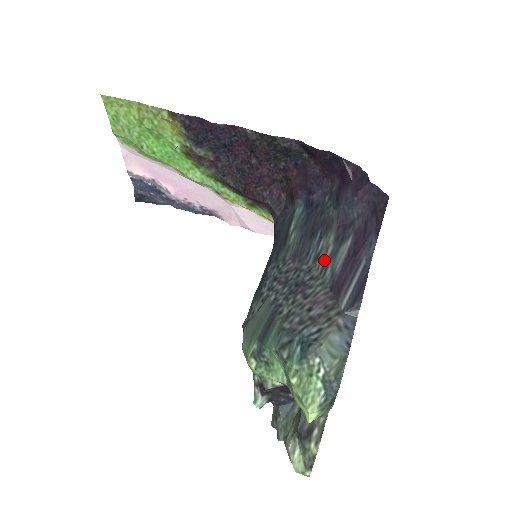
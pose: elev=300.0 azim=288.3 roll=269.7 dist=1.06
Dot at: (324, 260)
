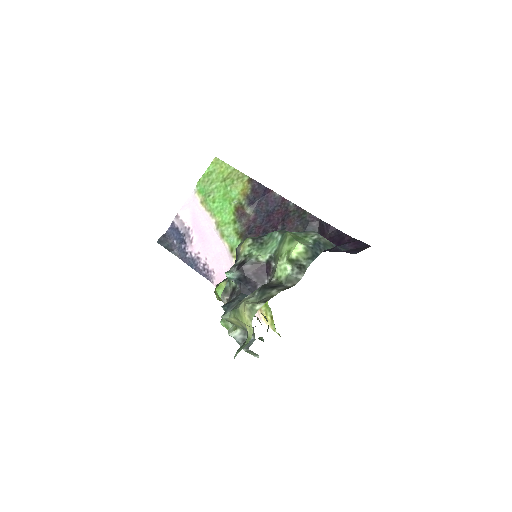
Dot at: occluded
